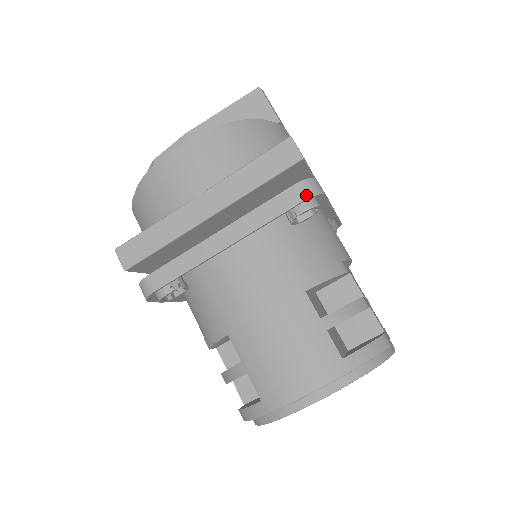
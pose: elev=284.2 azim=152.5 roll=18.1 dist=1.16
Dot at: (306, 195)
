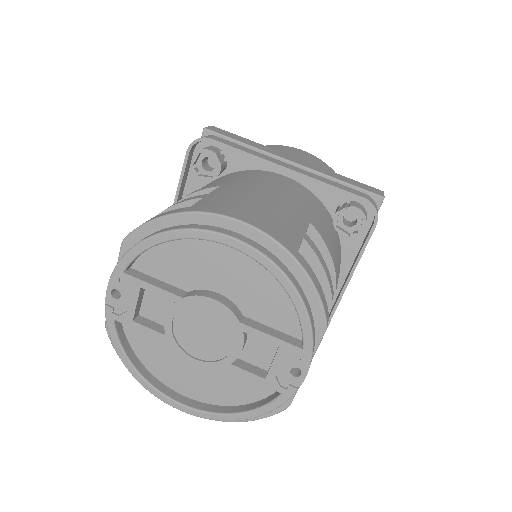
Dot at: (370, 200)
